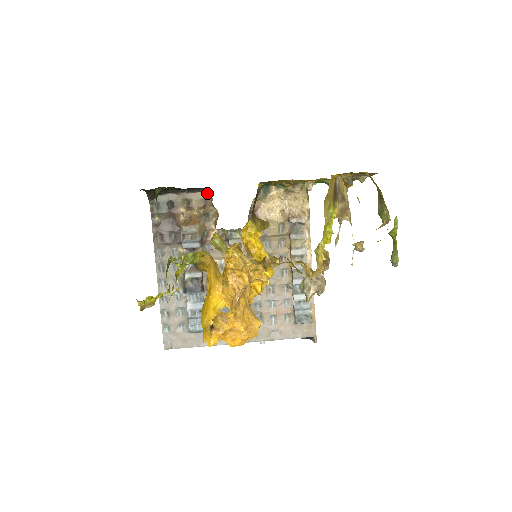
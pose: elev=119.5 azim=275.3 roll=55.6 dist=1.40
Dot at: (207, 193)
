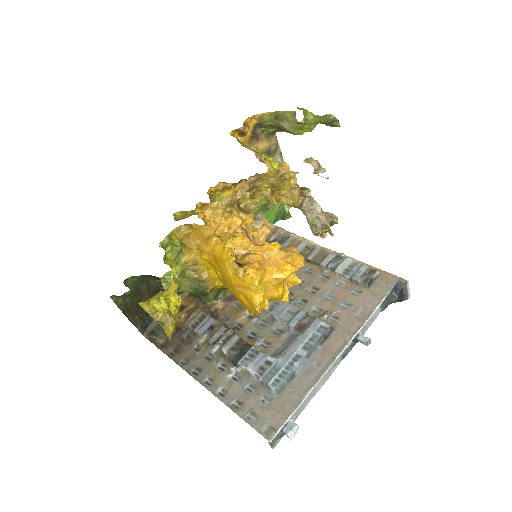
Dot at: occluded
